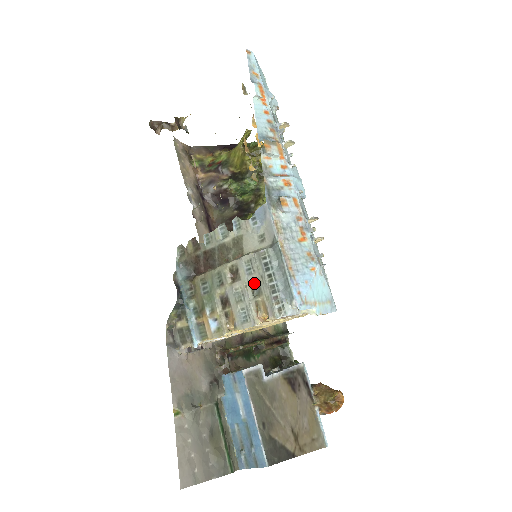
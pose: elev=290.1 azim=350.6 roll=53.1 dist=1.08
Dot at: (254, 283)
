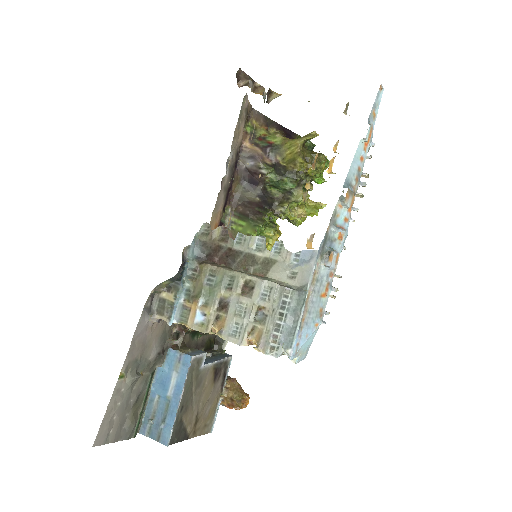
Dot at: (262, 309)
